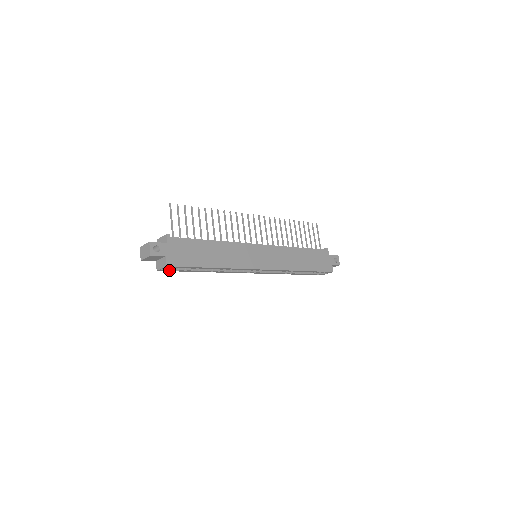
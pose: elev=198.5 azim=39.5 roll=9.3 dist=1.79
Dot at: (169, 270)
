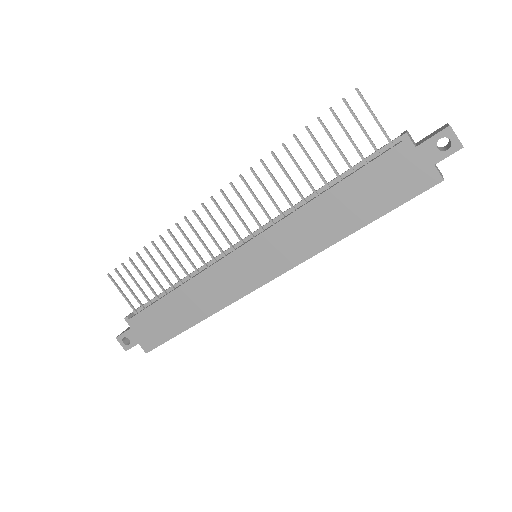
Dot at: occluded
